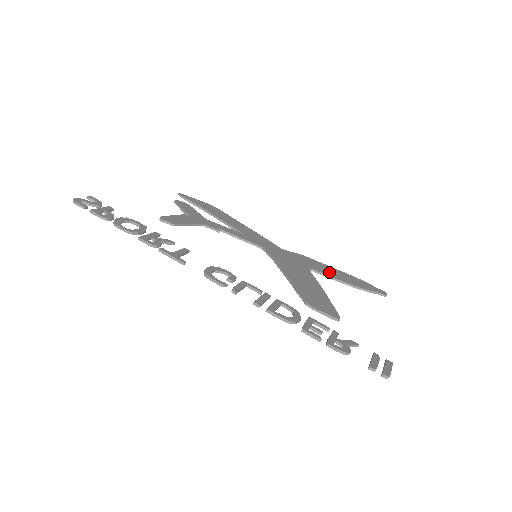
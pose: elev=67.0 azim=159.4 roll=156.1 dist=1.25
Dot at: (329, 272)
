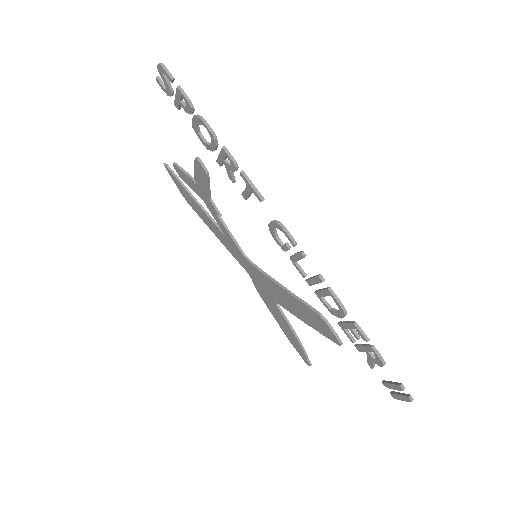
Dot at: occluded
